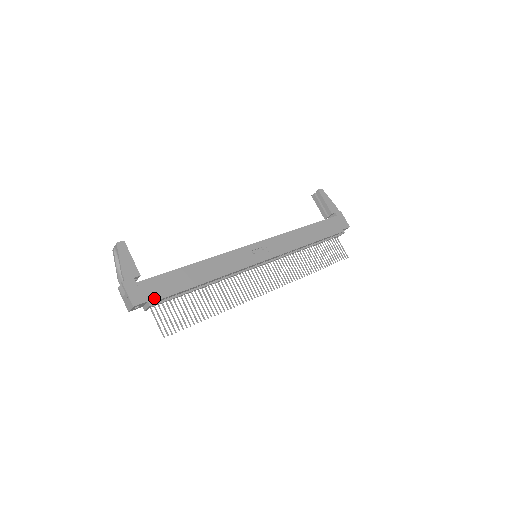
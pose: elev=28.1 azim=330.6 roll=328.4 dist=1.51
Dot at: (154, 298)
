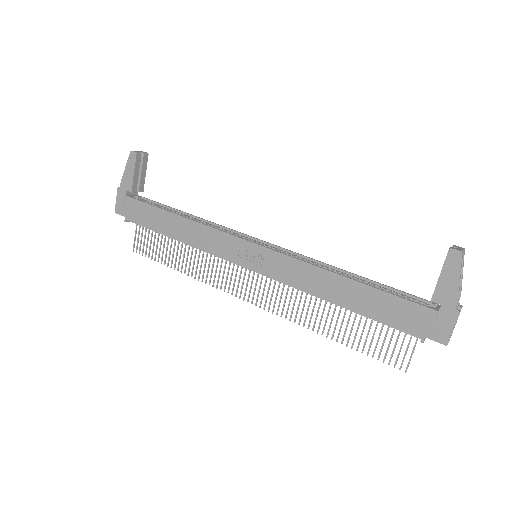
Dot at: (130, 218)
